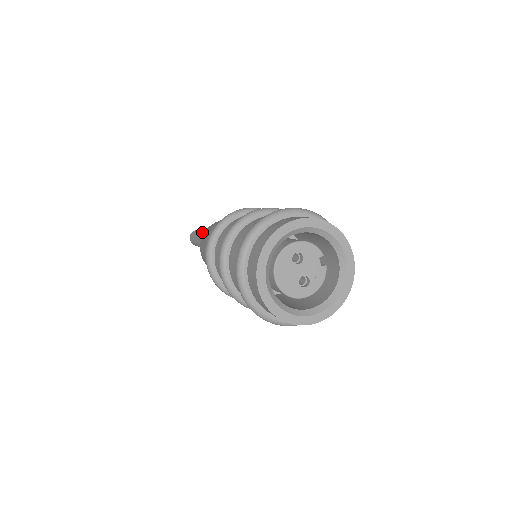
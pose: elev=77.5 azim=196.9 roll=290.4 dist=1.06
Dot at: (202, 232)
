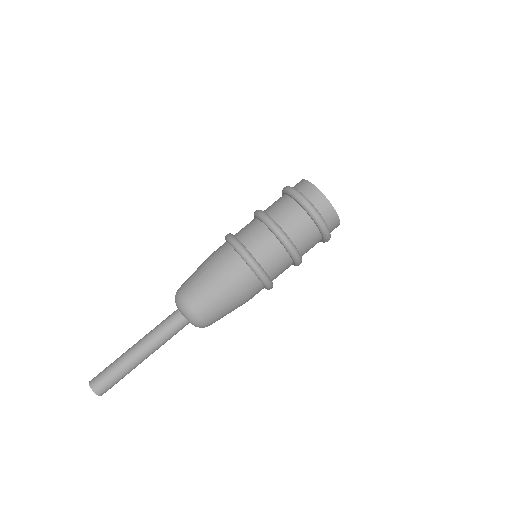
Dot at: occluded
